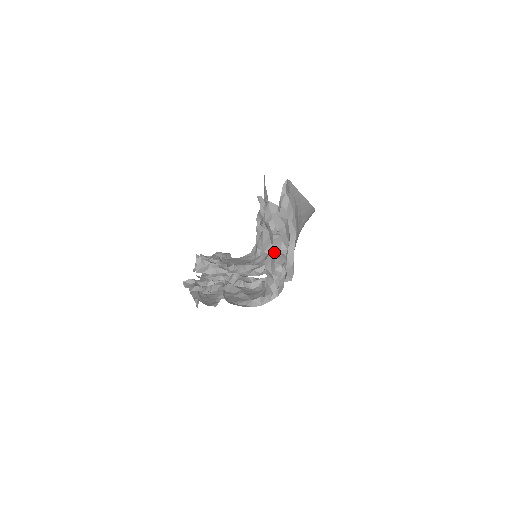
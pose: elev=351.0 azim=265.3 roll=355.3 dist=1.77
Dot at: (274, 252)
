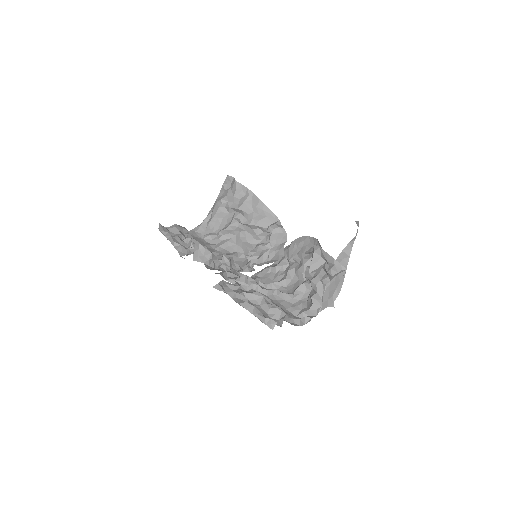
Dot at: (324, 278)
